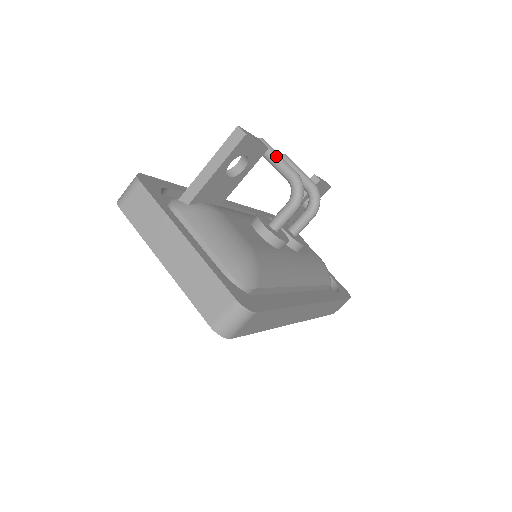
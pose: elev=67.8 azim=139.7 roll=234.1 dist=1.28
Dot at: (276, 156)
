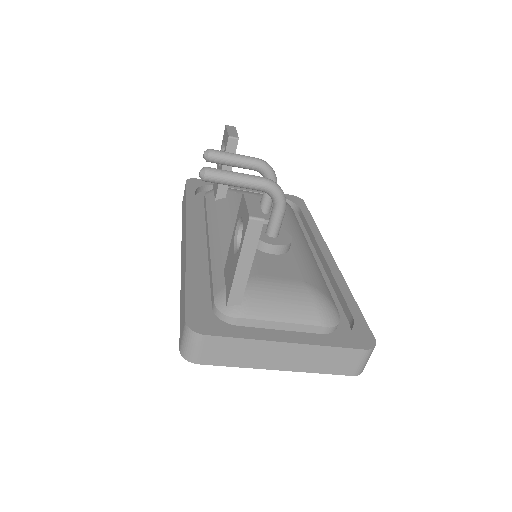
Dot at: (236, 178)
